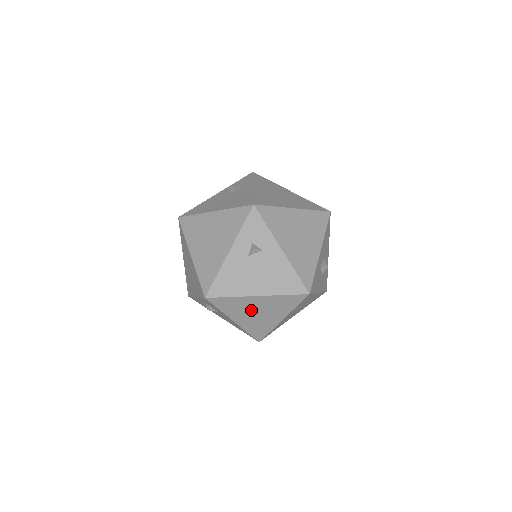
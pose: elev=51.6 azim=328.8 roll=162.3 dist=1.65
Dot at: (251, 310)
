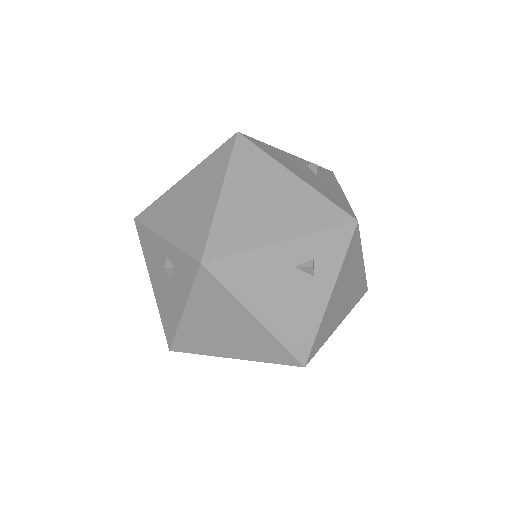
Dot at: (223, 322)
